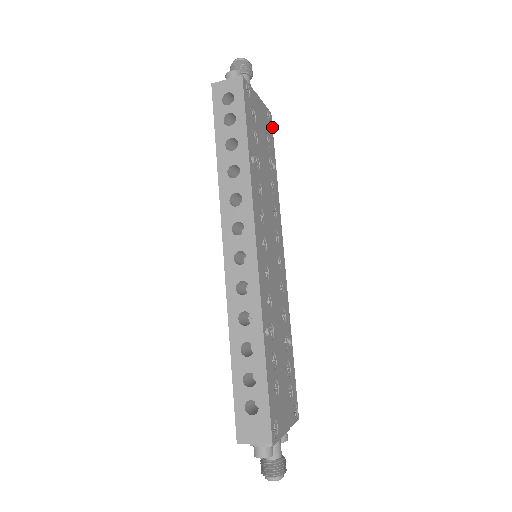
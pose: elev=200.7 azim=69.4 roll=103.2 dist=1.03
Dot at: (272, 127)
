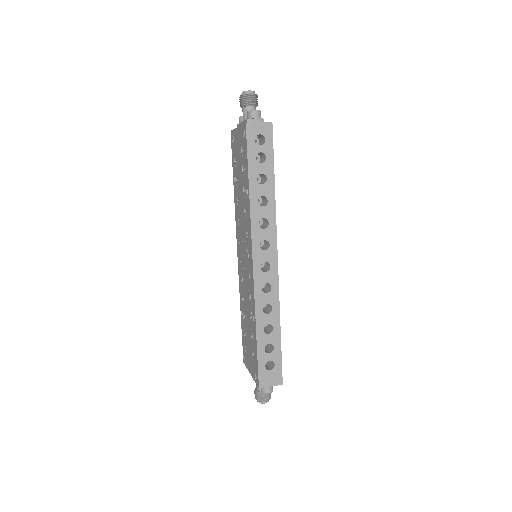
Dot at: occluded
